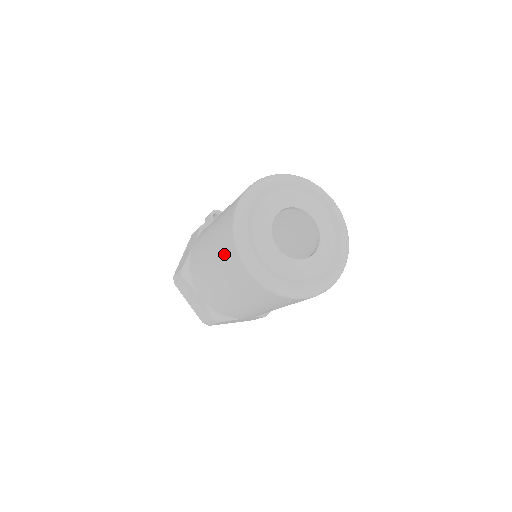
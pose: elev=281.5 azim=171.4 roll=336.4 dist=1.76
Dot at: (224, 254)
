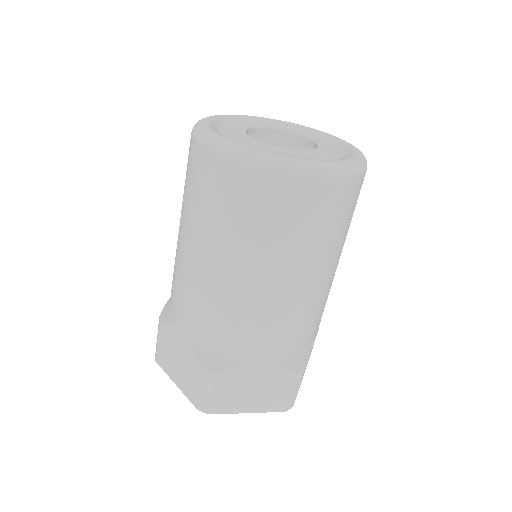
Dot at: (188, 179)
